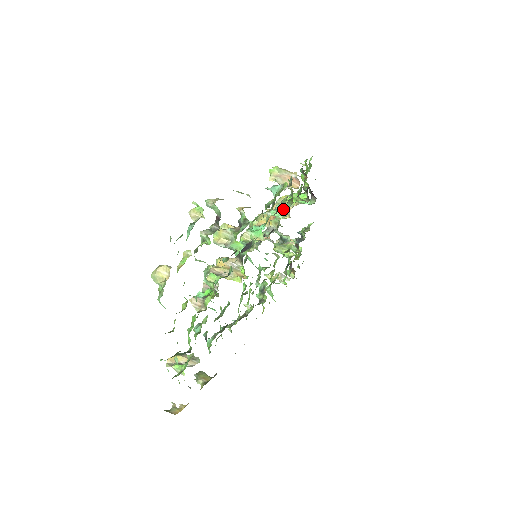
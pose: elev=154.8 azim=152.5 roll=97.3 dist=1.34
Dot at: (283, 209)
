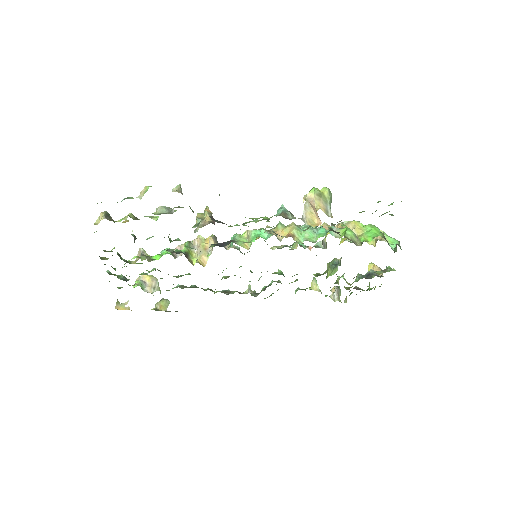
Dot at: (318, 234)
